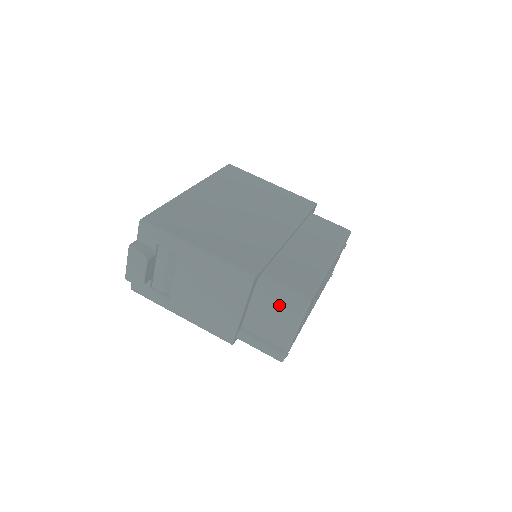
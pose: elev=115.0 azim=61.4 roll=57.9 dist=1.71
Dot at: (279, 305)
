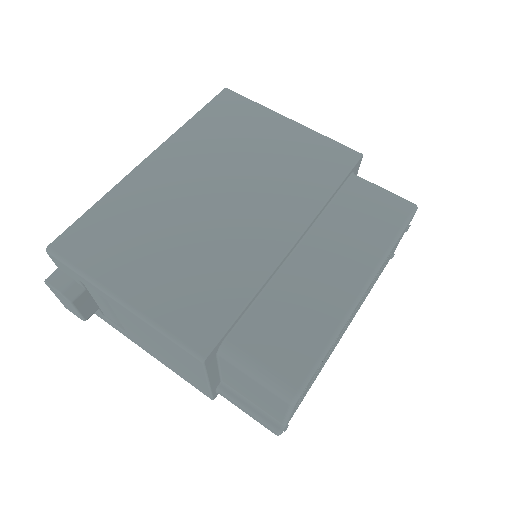
Dot at: (255, 386)
